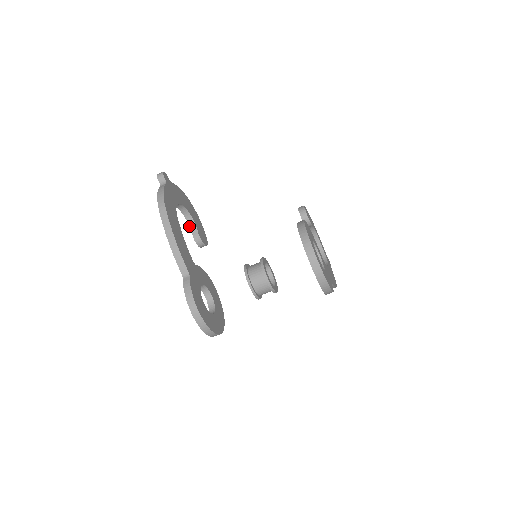
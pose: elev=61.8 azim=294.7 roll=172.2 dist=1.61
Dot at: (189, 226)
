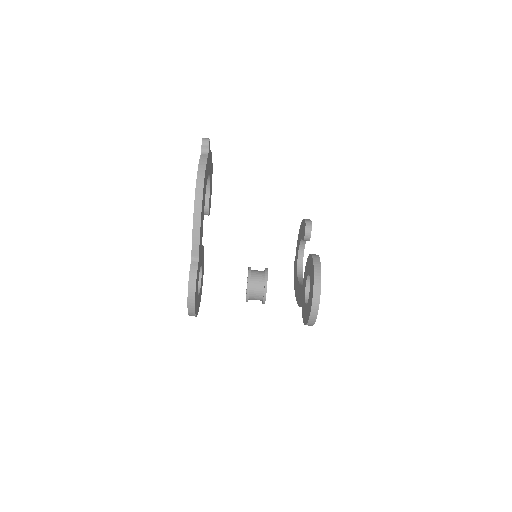
Dot at: occluded
